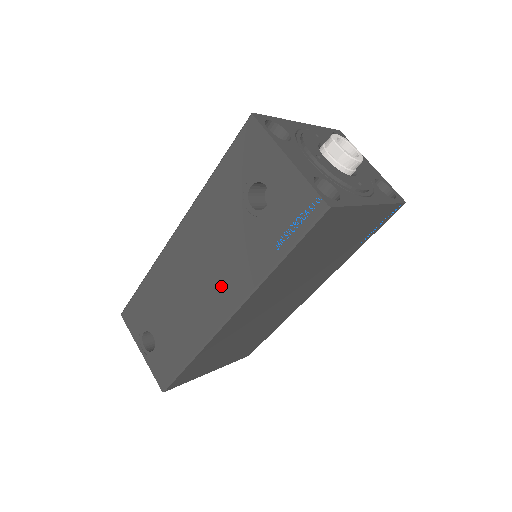
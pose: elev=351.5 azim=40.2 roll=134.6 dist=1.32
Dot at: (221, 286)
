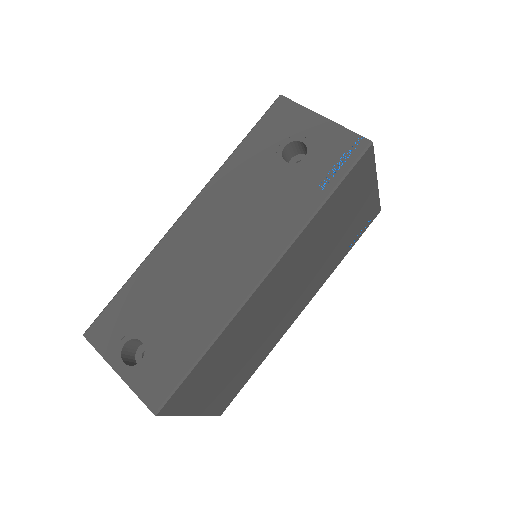
Dot at: (253, 245)
